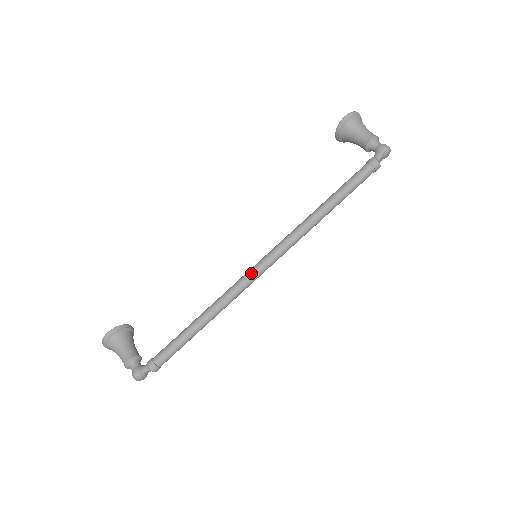
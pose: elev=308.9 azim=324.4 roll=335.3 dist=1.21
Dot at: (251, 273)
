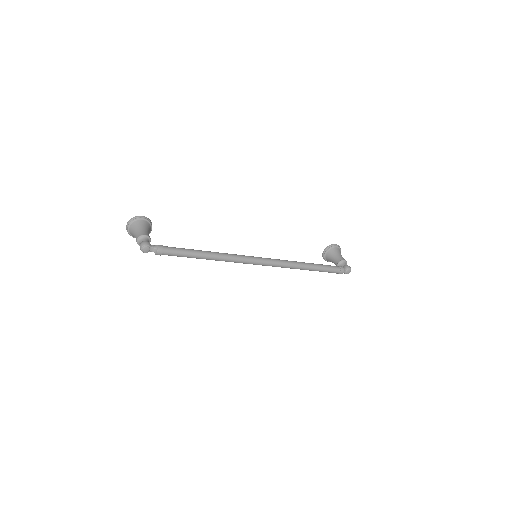
Dot at: (252, 257)
